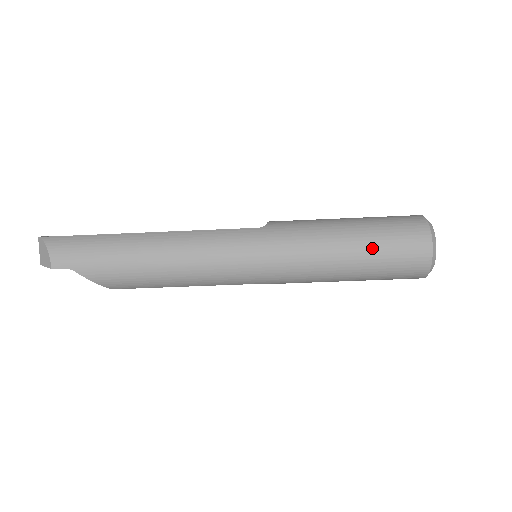
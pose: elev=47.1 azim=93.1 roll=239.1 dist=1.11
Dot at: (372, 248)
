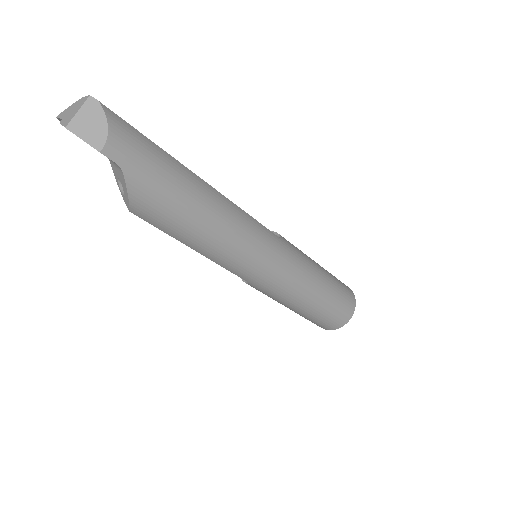
Dot at: (330, 298)
